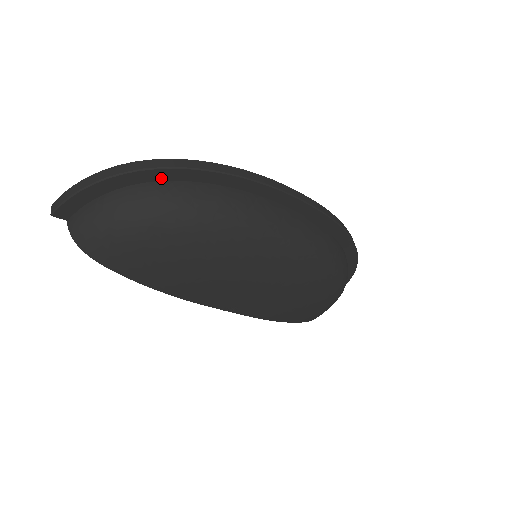
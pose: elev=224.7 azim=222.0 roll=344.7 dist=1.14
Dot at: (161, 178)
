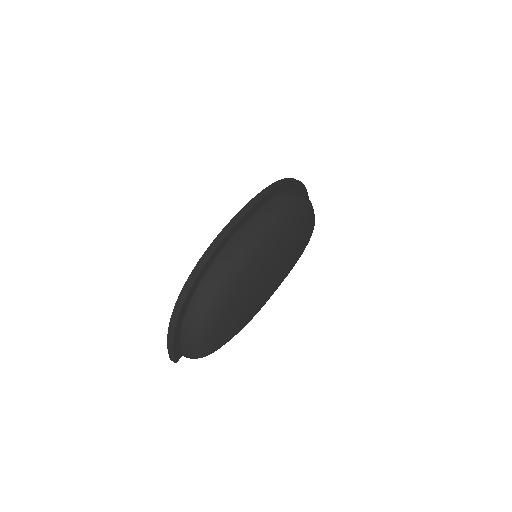
Dot at: (188, 303)
